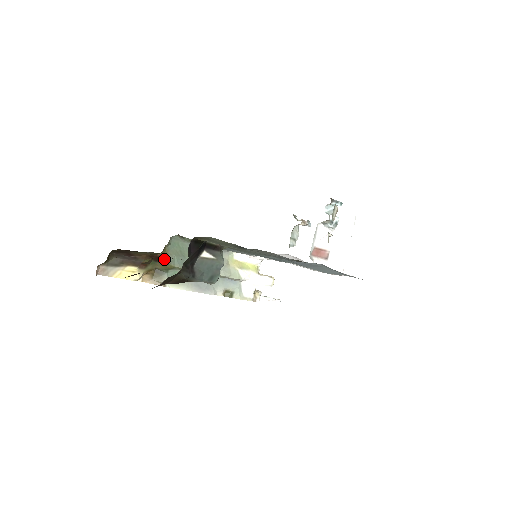
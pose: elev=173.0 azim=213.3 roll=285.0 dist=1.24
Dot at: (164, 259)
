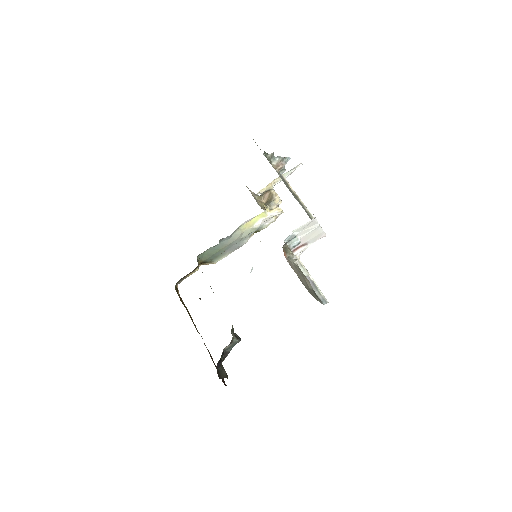
Dot at: occluded
